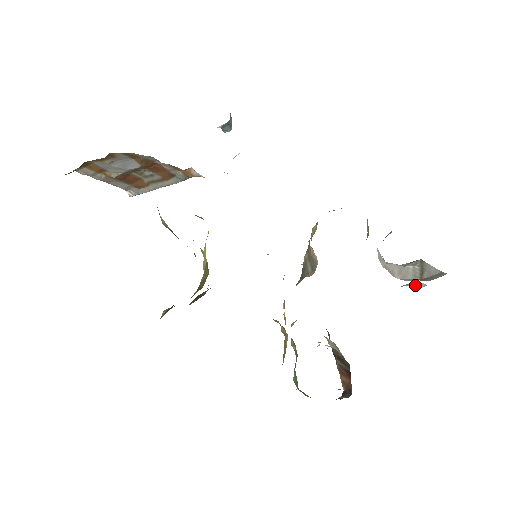
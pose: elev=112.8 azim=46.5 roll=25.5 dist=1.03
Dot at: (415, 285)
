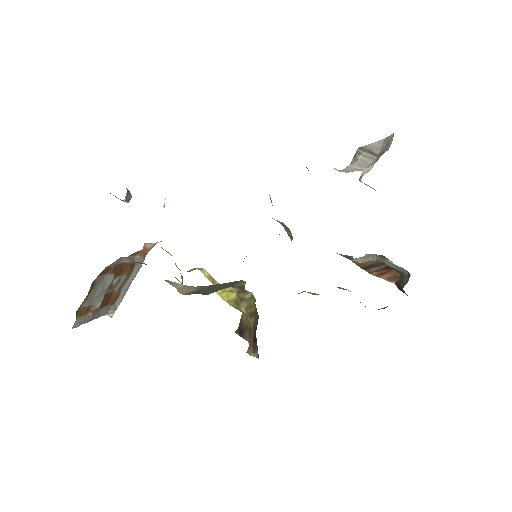
Dot at: (366, 171)
